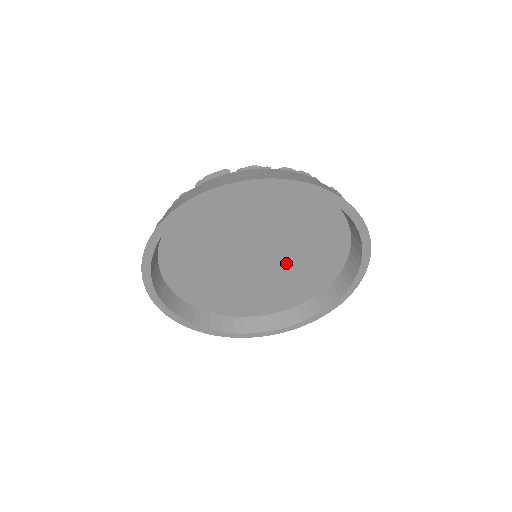
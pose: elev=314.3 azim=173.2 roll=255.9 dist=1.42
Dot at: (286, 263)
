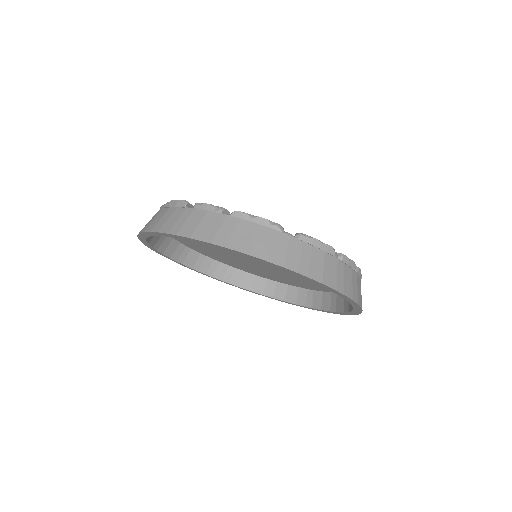
Dot at: occluded
